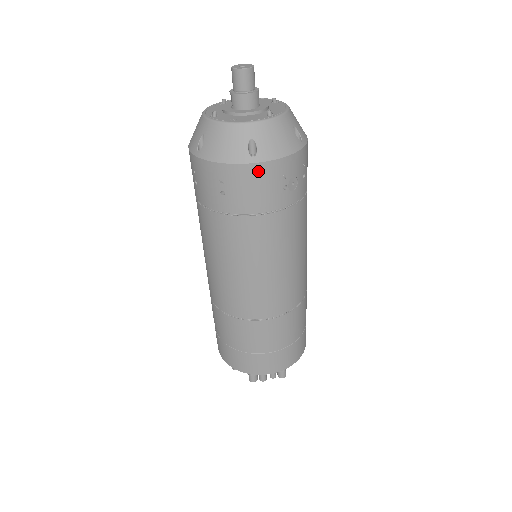
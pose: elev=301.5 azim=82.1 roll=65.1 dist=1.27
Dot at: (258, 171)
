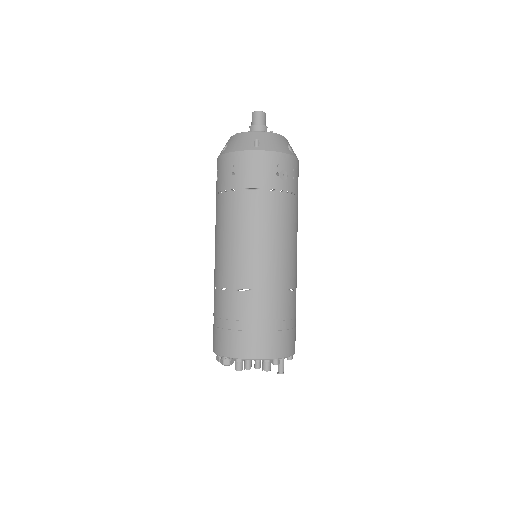
Dot at: (258, 156)
